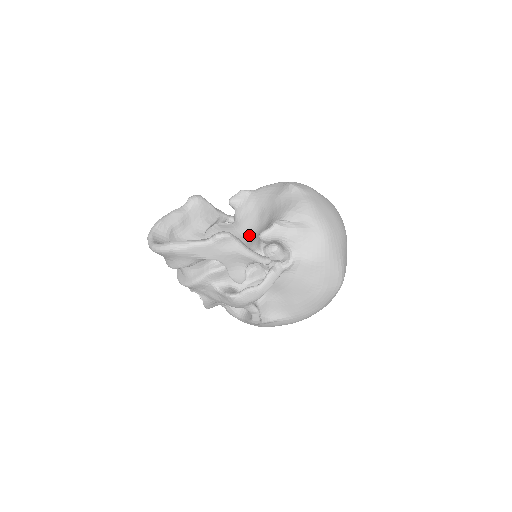
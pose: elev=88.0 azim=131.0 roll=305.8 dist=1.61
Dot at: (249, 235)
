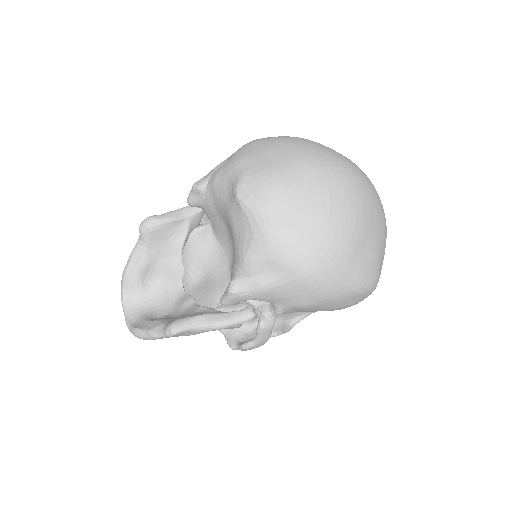
Dot at: (228, 252)
